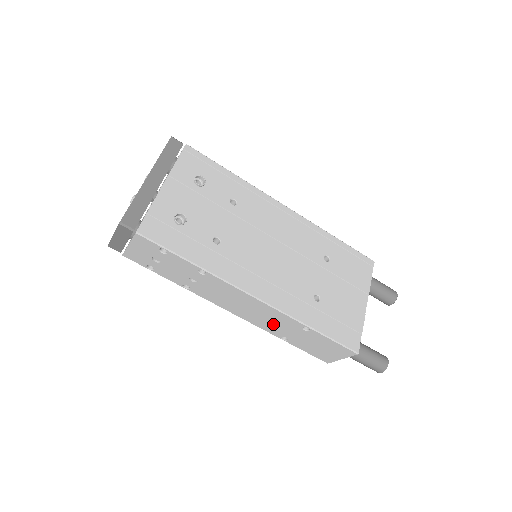
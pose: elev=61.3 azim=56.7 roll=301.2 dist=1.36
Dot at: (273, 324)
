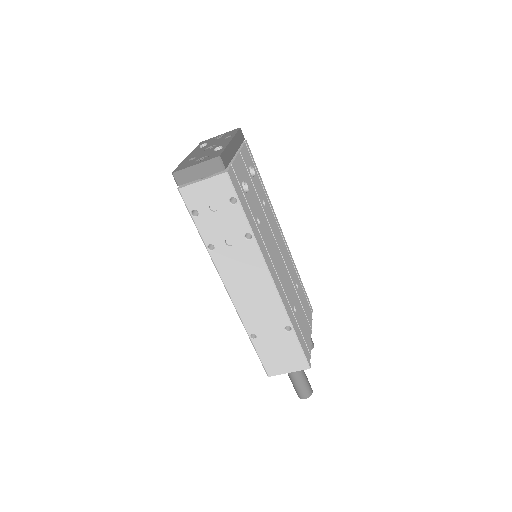
Dot at: (259, 316)
